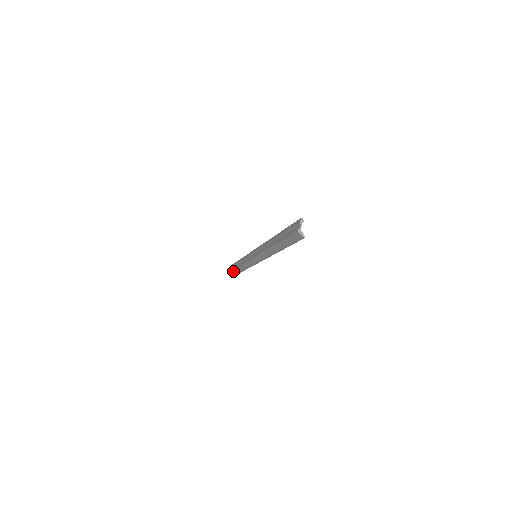
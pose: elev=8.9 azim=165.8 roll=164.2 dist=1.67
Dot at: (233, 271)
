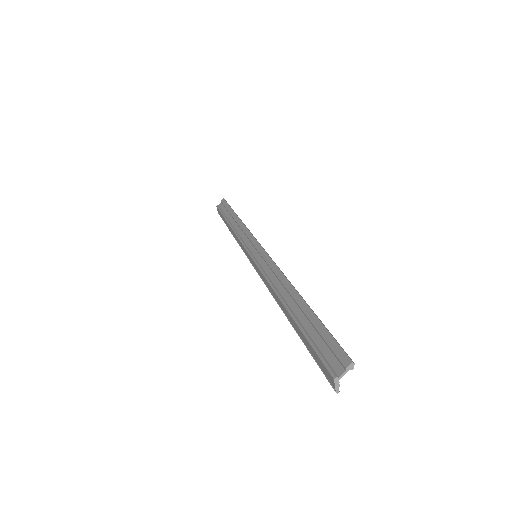
Dot at: (222, 215)
